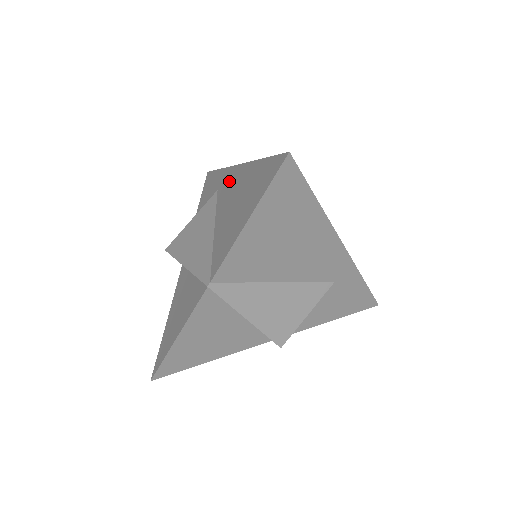
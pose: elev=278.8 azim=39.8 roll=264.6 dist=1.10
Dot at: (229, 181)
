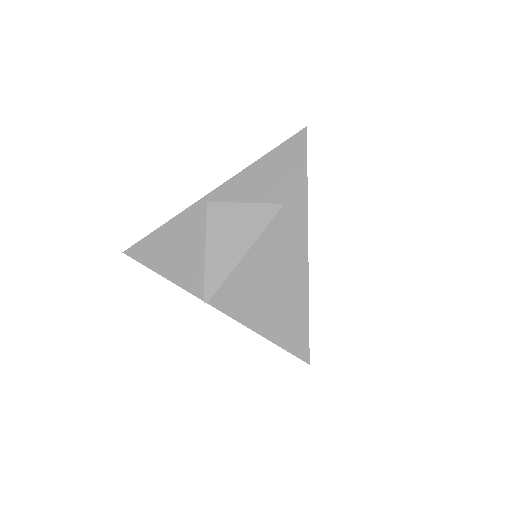
Dot at: (292, 234)
